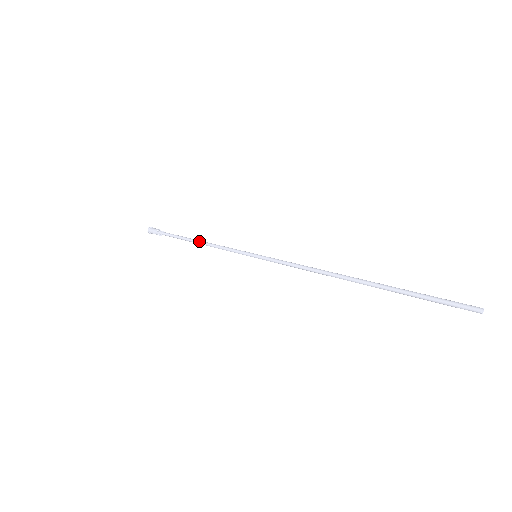
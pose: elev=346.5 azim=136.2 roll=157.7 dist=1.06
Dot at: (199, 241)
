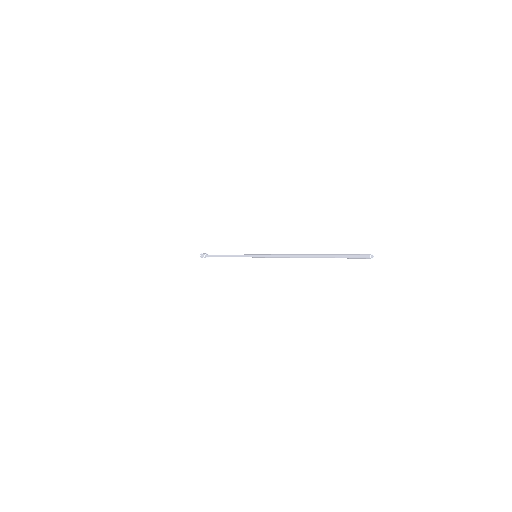
Dot at: (226, 256)
